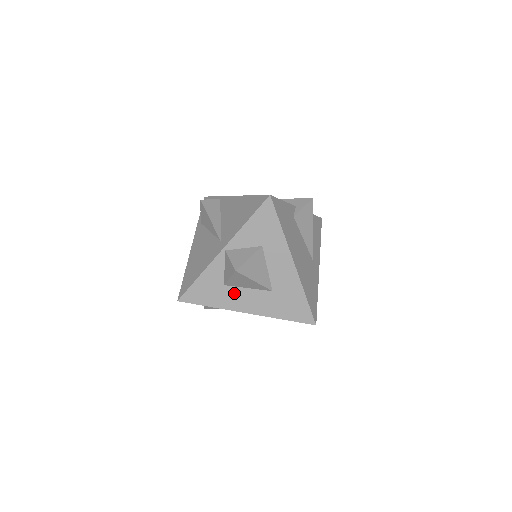
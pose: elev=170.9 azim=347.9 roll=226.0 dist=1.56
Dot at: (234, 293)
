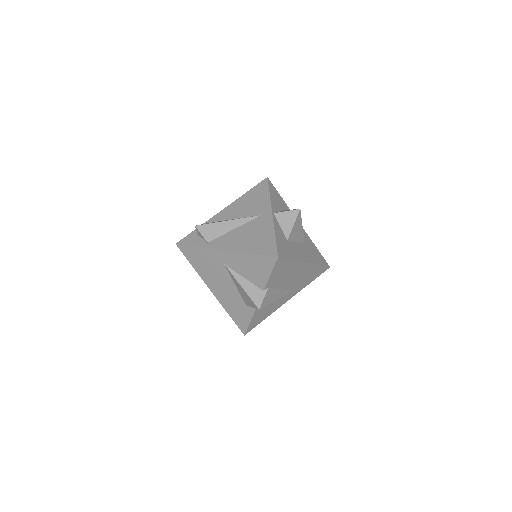
Dot at: (294, 247)
